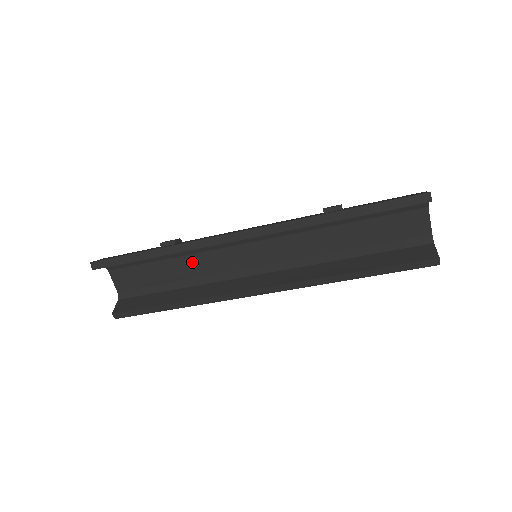
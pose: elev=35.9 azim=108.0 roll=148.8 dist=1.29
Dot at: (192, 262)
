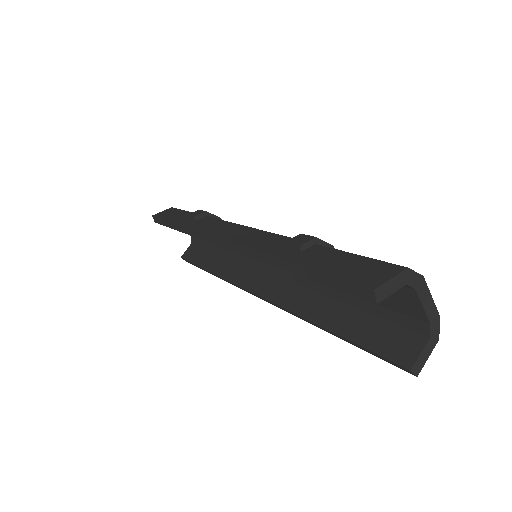
Dot at: occluded
